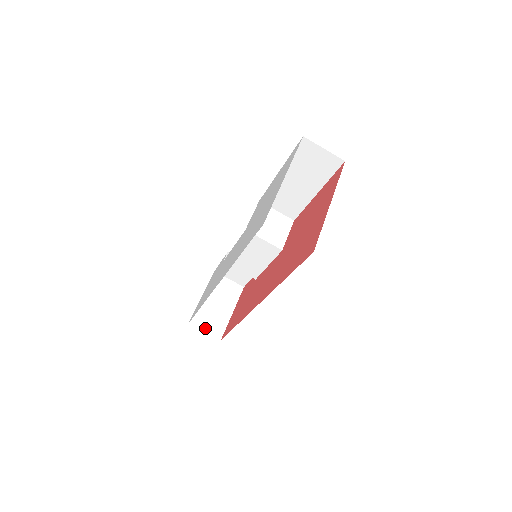
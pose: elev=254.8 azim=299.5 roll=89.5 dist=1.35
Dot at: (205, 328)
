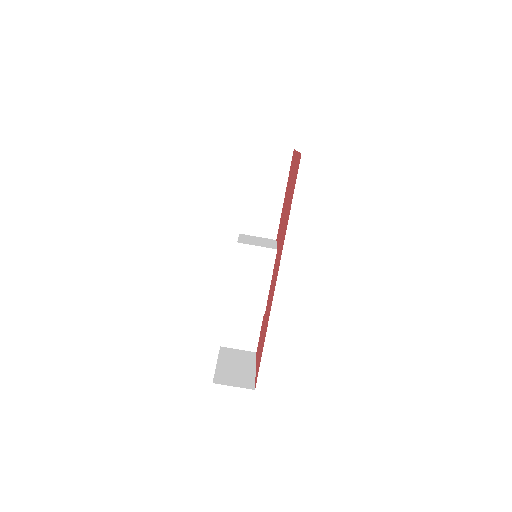
Dot at: (232, 384)
